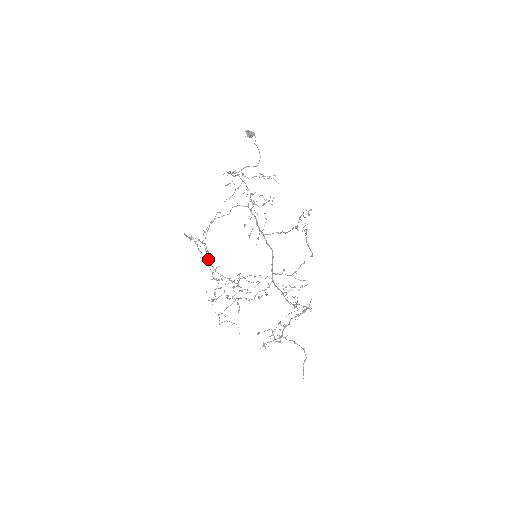
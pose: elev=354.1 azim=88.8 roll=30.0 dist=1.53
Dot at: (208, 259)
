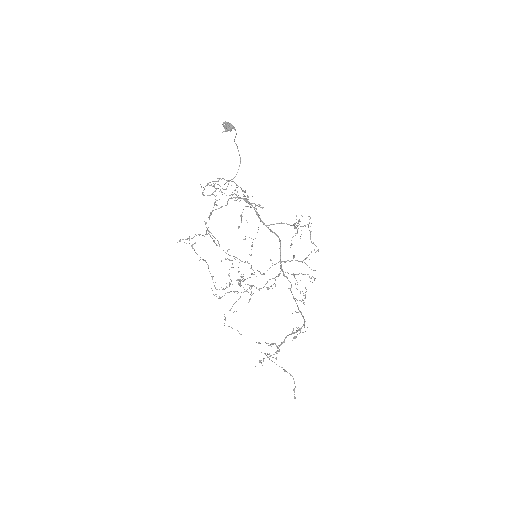
Dot at: (216, 245)
